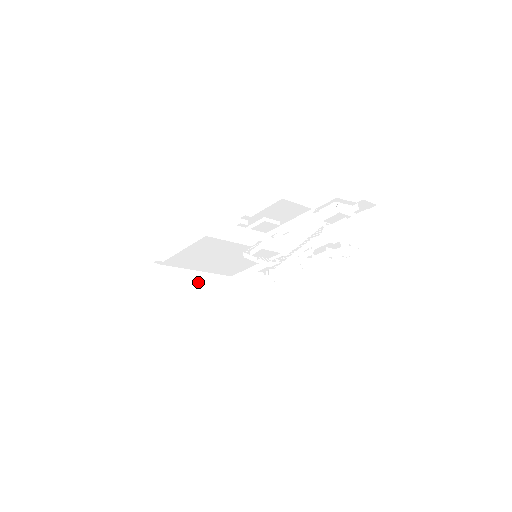
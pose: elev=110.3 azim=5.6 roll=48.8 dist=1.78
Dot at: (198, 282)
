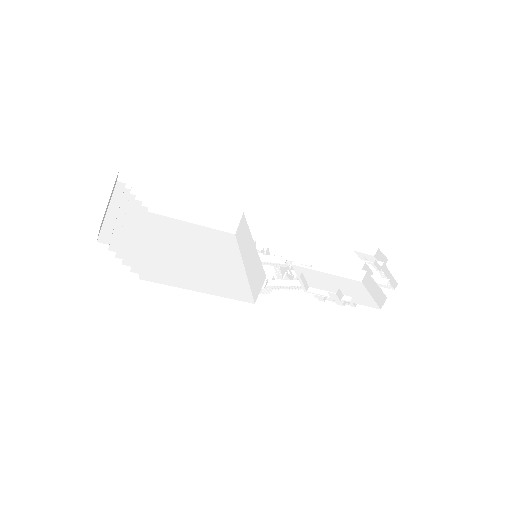
Dot at: (143, 247)
